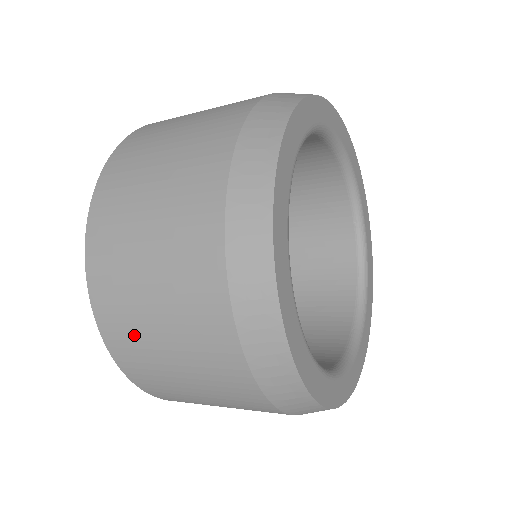
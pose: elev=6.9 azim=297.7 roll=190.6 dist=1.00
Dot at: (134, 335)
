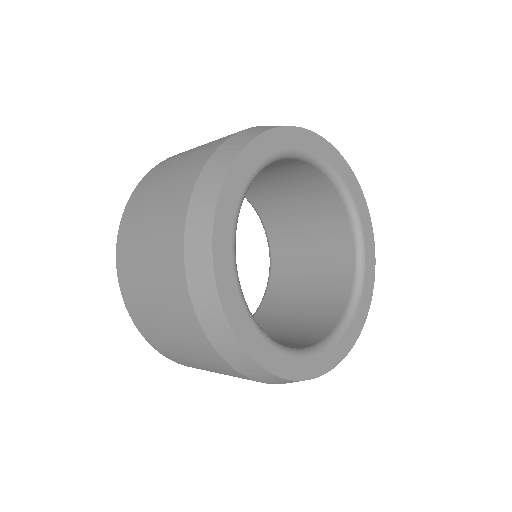
Dot at: (147, 318)
